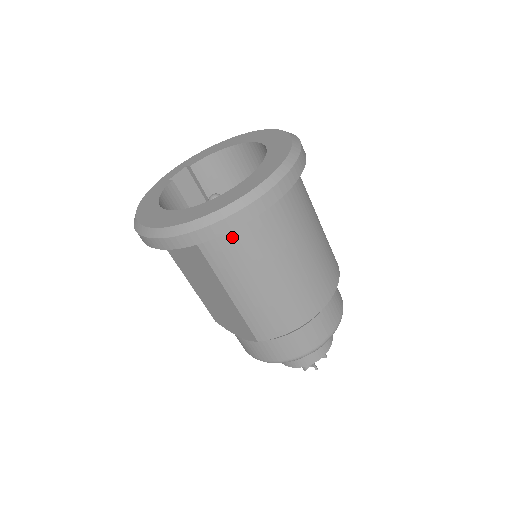
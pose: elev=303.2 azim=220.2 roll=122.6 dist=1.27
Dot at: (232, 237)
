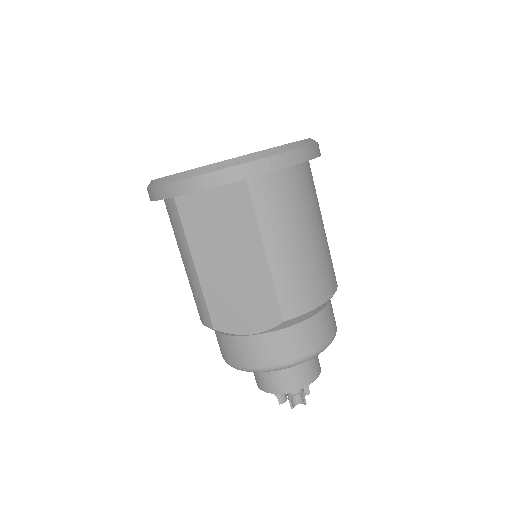
Dot at: (281, 182)
